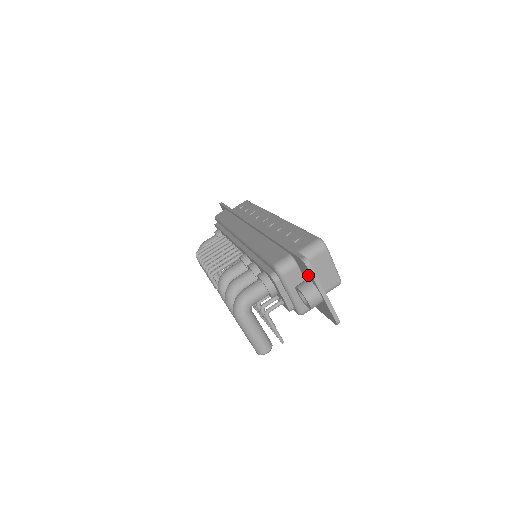
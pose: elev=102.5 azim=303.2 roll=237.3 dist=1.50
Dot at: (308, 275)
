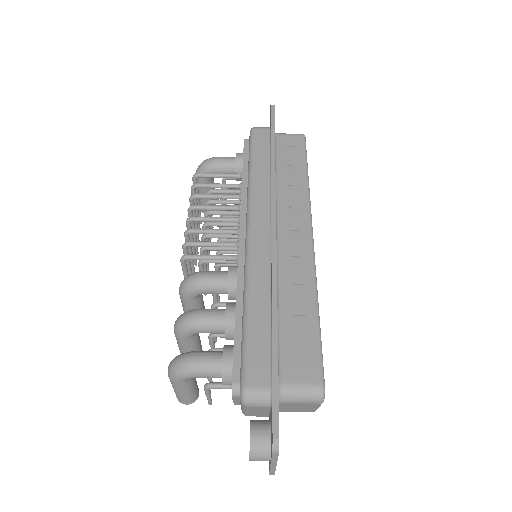
Dot at: (271, 439)
